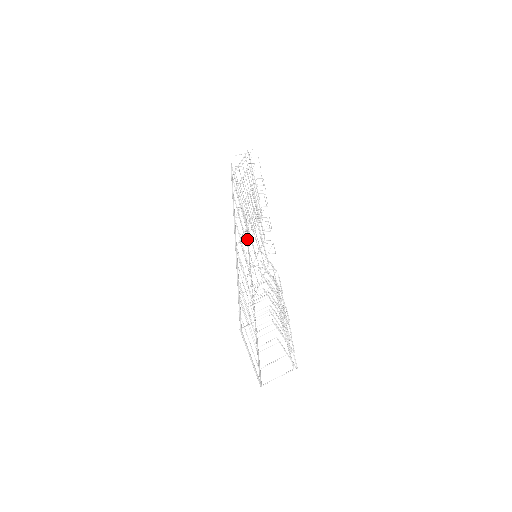
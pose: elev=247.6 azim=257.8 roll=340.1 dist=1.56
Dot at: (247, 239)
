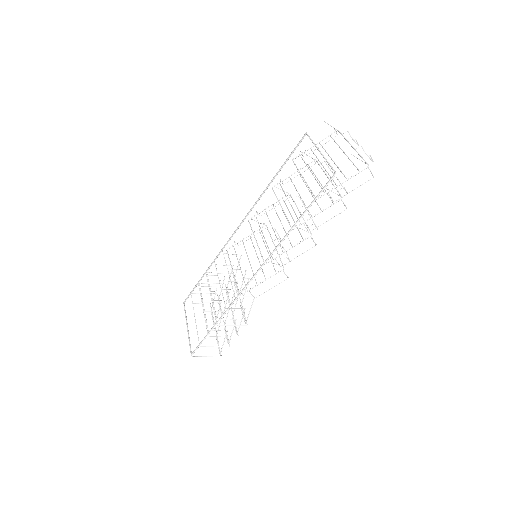
Dot at: (279, 171)
